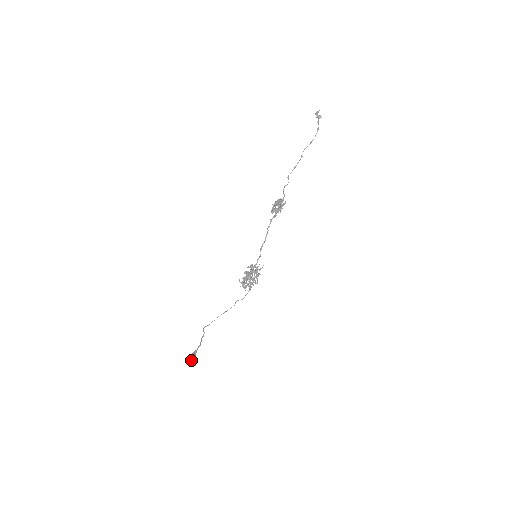
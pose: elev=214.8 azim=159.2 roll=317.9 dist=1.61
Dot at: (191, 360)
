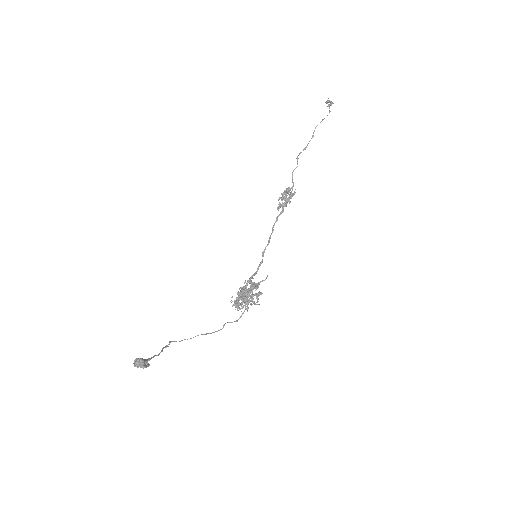
Dot at: (139, 358)
